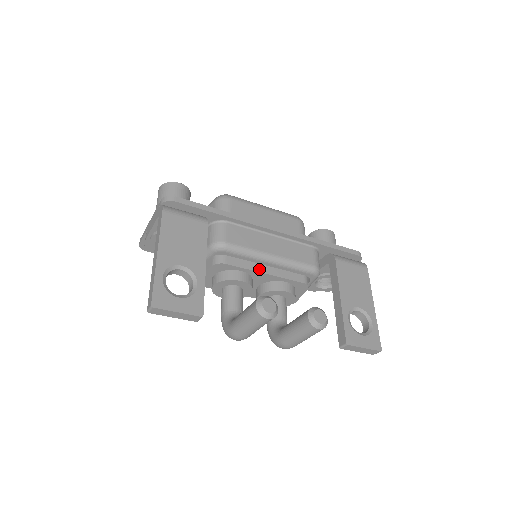
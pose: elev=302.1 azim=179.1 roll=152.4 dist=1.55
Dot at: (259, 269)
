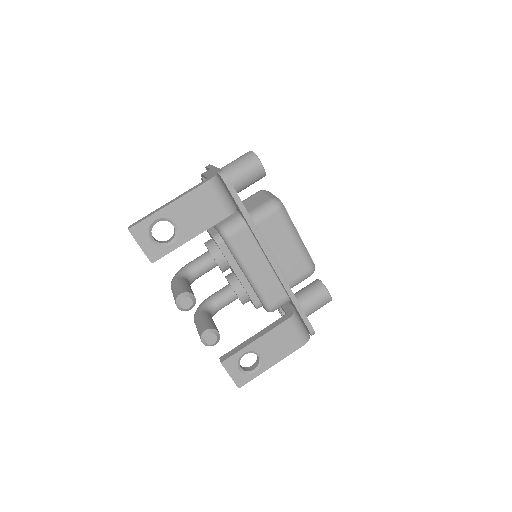
Dot at: (236, 269)
